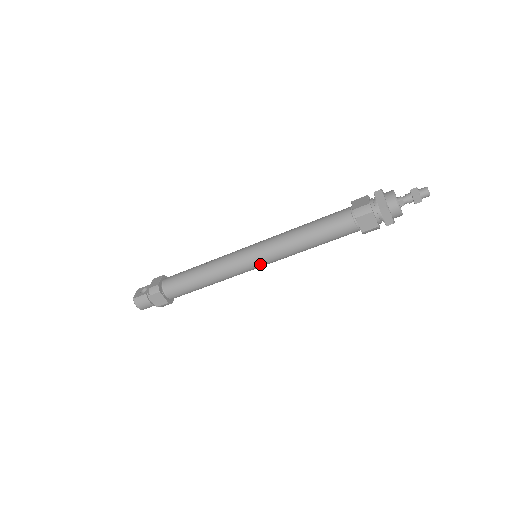
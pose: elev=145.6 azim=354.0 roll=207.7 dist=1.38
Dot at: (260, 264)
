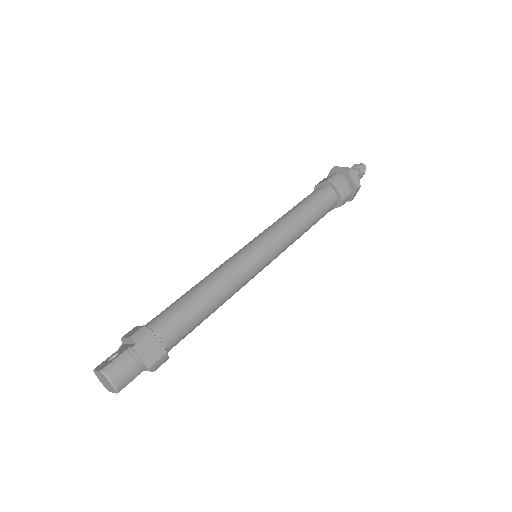
Dot at: (269, 255)
